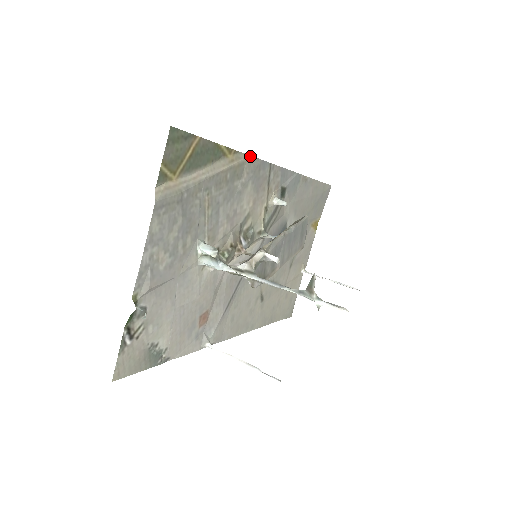
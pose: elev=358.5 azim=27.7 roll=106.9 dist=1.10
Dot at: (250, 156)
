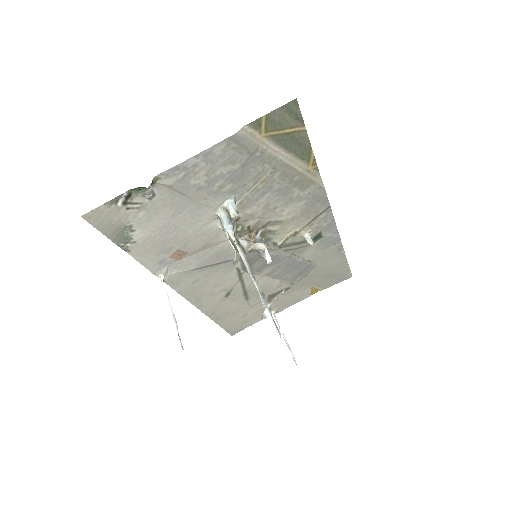
Dot at: (323, 184)
